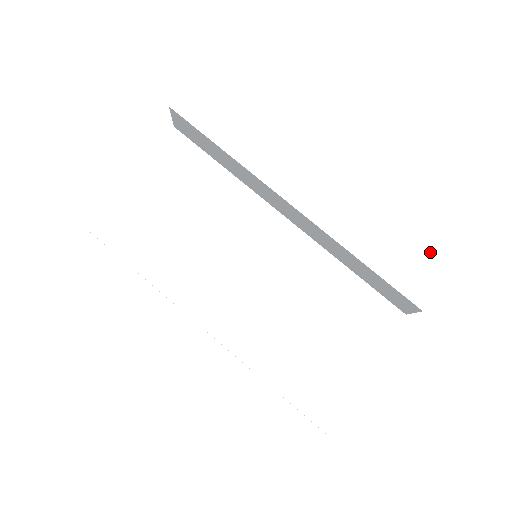
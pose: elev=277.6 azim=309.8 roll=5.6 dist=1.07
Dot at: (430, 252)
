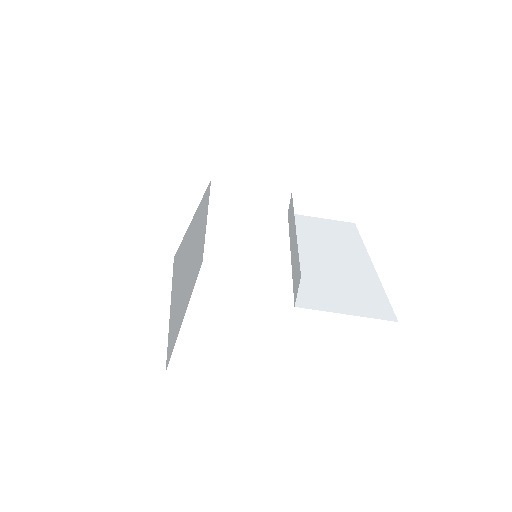
Dot at: (352, 307)
